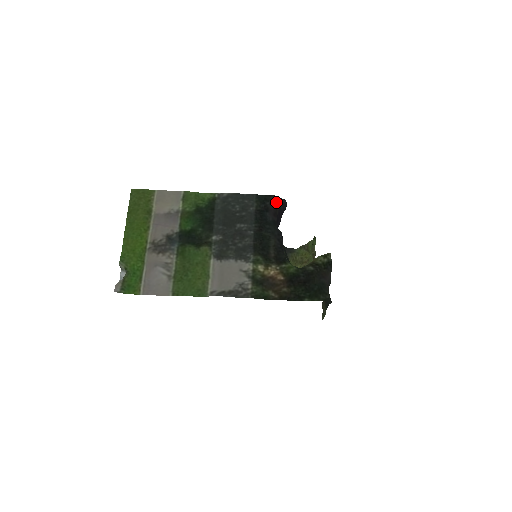
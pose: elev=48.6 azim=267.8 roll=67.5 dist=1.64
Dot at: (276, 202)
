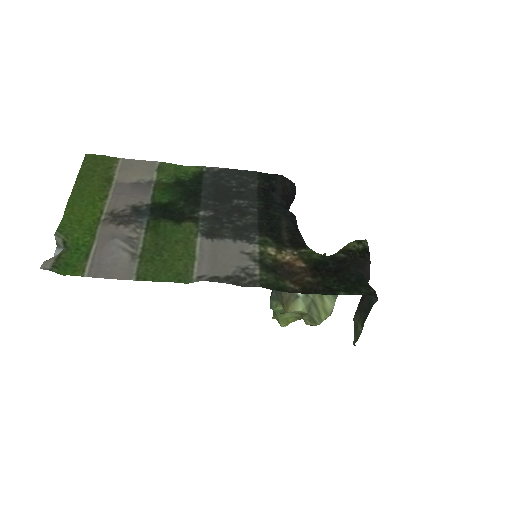
Dot at: (284, 183)
